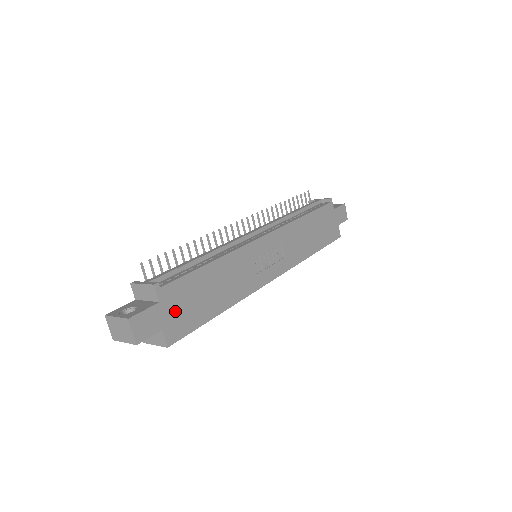
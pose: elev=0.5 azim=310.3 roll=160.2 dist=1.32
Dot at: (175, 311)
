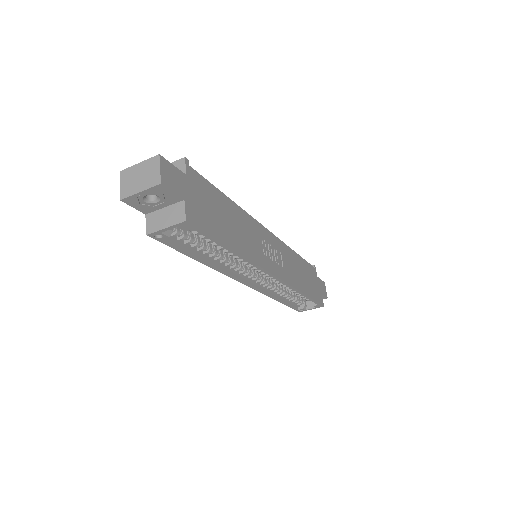
Dot at: (197, 199)
